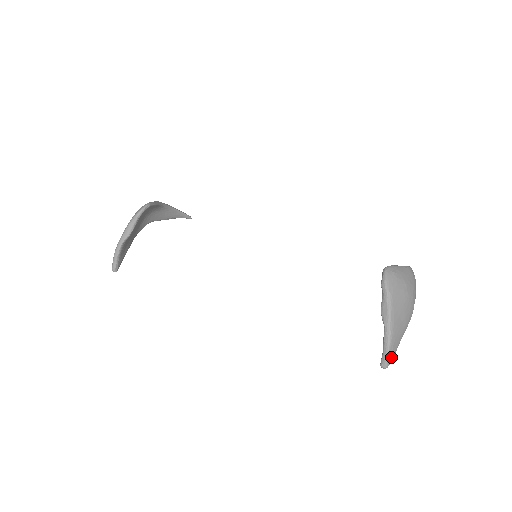
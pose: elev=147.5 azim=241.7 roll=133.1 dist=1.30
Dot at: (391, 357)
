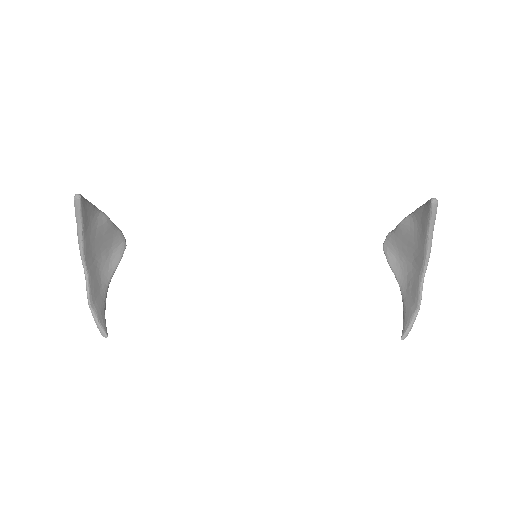
Dot at: occluded
